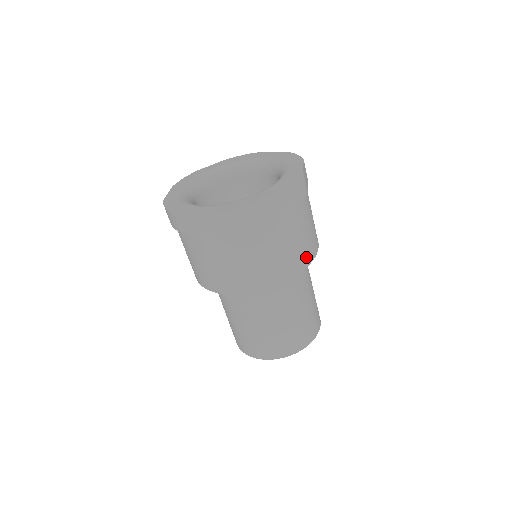
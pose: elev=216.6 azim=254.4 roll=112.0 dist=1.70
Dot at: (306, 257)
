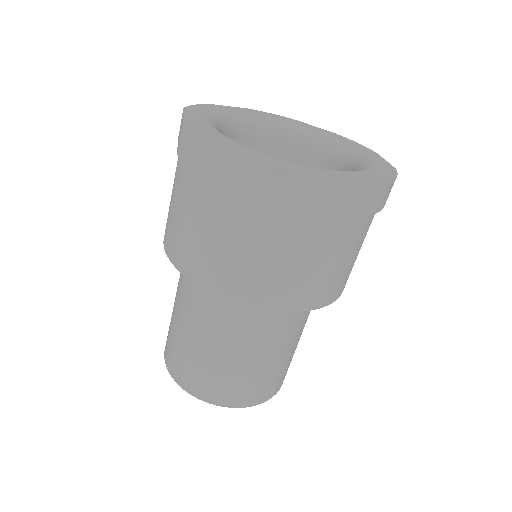
Dot at: (346, 281)
